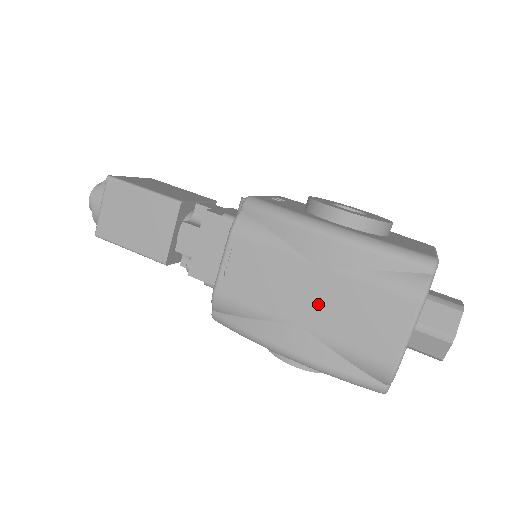
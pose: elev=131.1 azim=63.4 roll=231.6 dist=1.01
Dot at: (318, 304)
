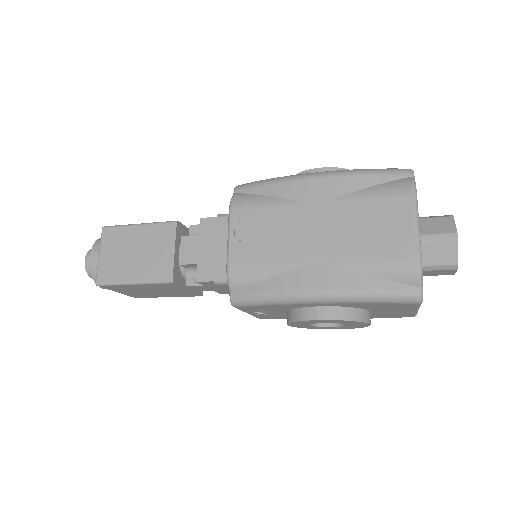
Dot at: (328, 235)
